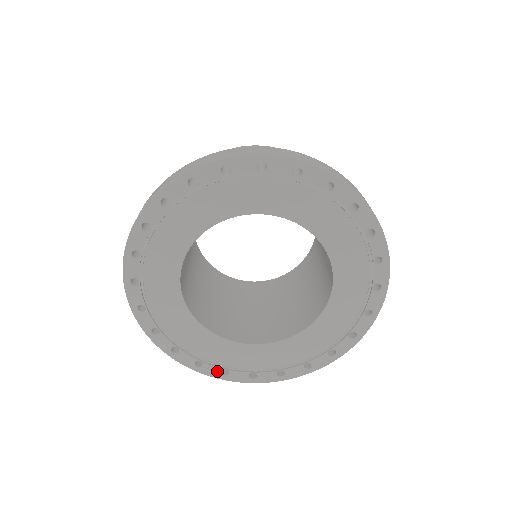
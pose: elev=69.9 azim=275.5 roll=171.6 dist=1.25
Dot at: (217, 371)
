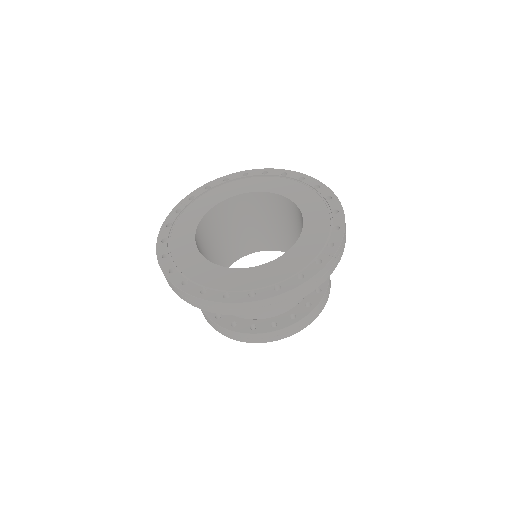
Dot at: (294, 281)
